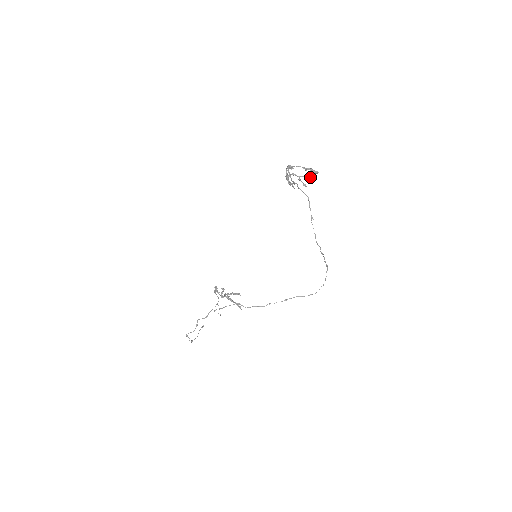
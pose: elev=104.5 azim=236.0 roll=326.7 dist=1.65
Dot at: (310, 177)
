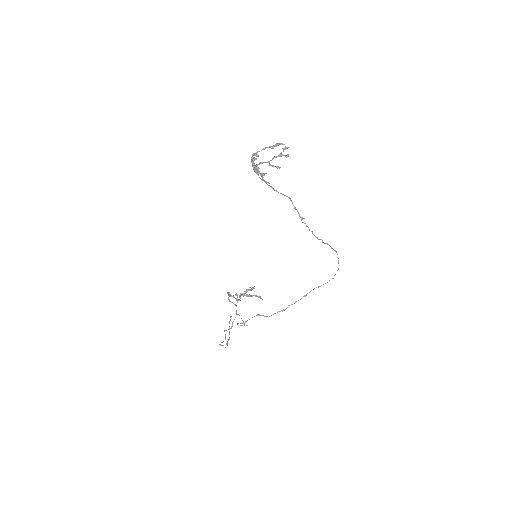
Dot at: (280, 156)
